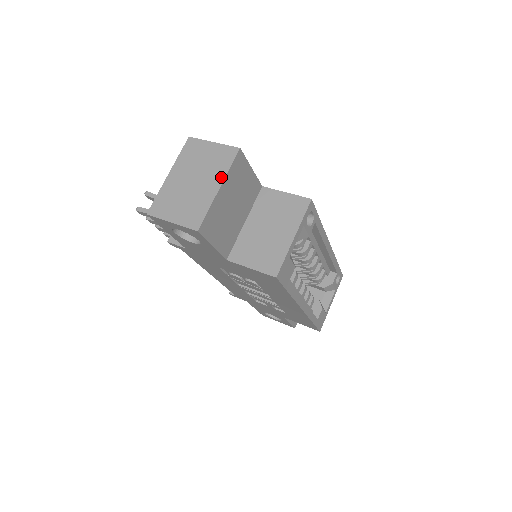
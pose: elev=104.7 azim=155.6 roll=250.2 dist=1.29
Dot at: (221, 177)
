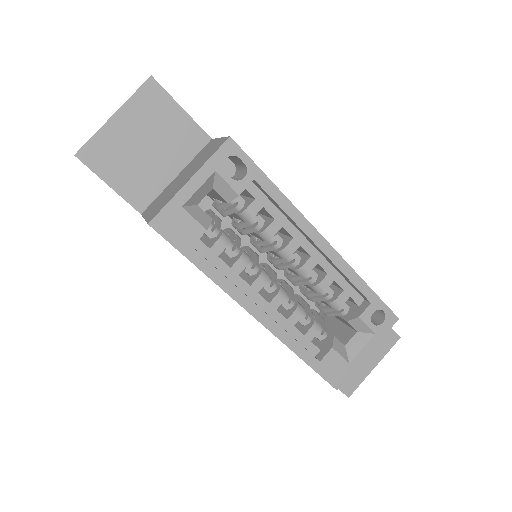
Dot at: (122, 105)
